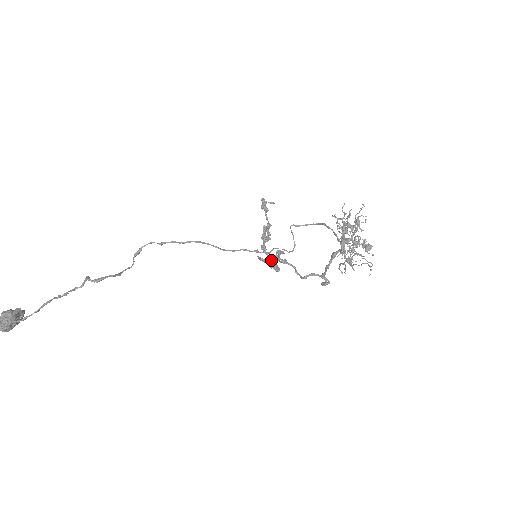
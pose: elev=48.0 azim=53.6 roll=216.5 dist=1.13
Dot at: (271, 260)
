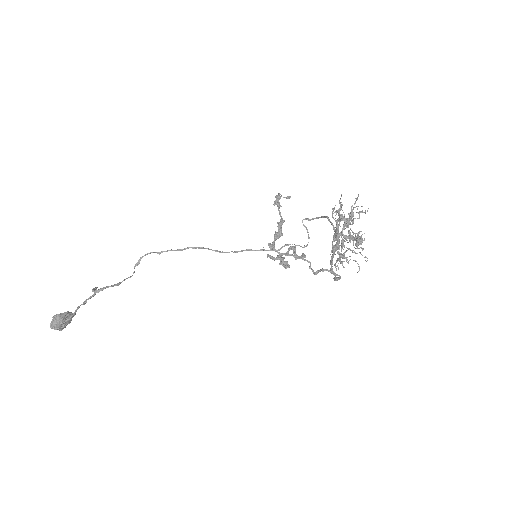
Dot at: (280, 257)
